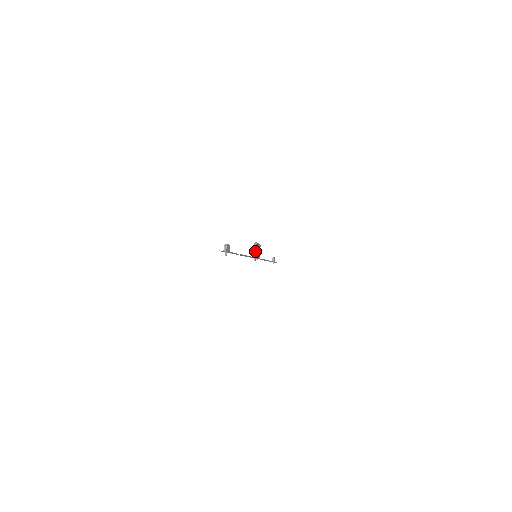
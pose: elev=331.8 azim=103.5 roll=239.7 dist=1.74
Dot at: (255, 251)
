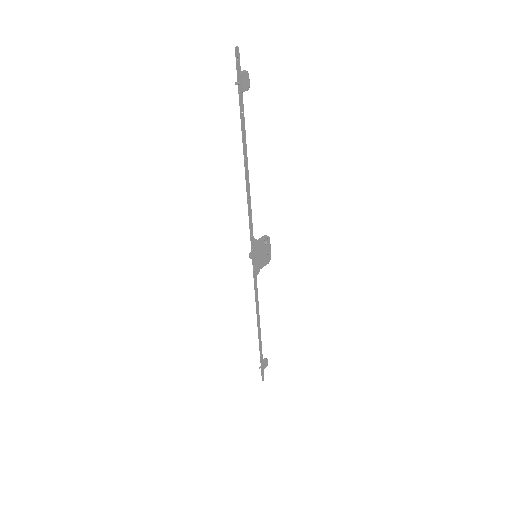
Dot at: (261, 240)
